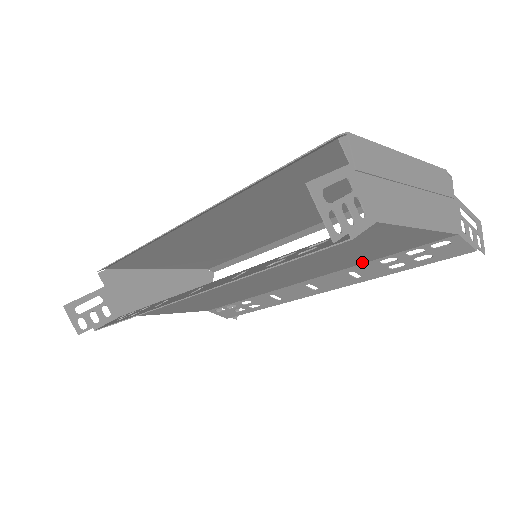
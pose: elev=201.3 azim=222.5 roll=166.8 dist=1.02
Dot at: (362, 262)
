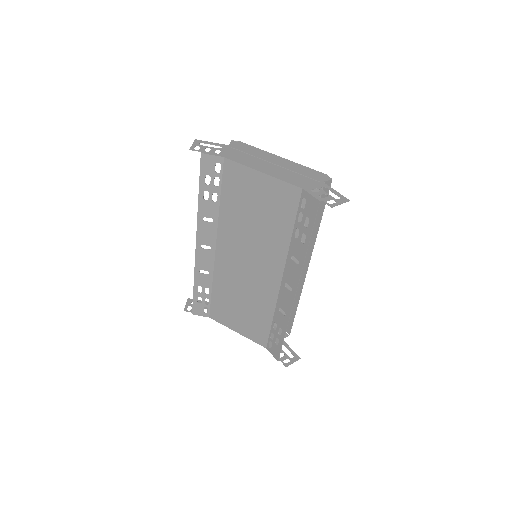
Dot at: (287, 239)
